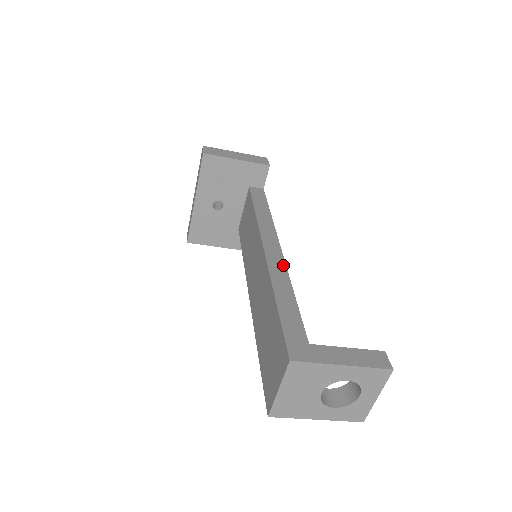
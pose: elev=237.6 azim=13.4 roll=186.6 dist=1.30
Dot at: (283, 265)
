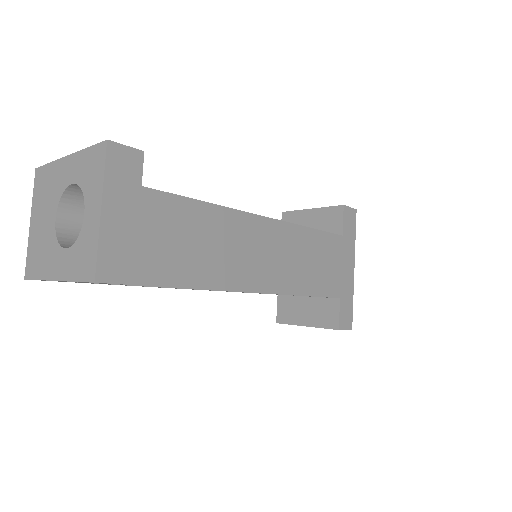
Dot at: (215, 205)
